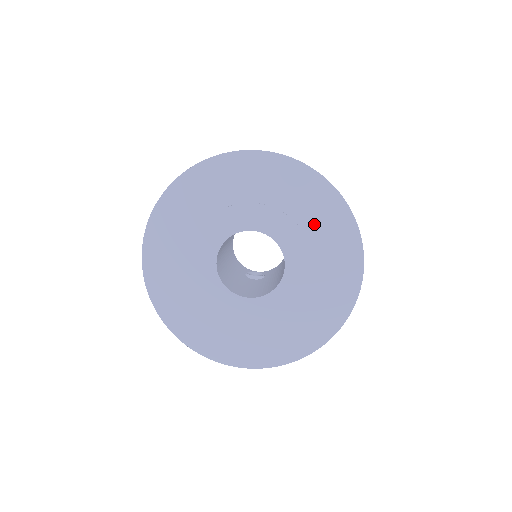
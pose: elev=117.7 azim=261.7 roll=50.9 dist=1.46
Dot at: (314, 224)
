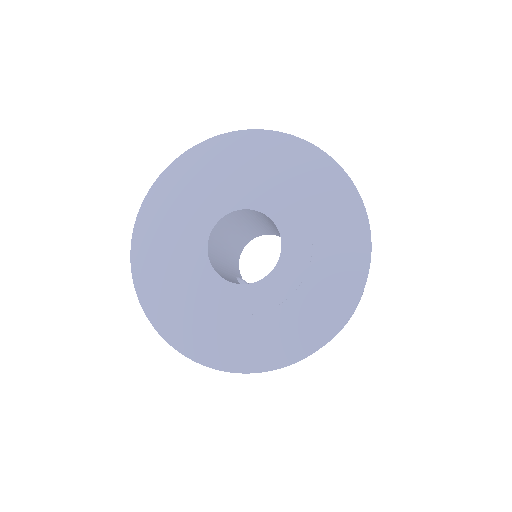
Dot at: (327, 240)
